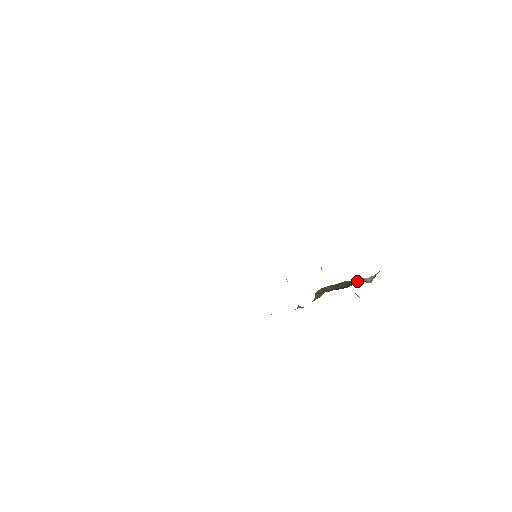
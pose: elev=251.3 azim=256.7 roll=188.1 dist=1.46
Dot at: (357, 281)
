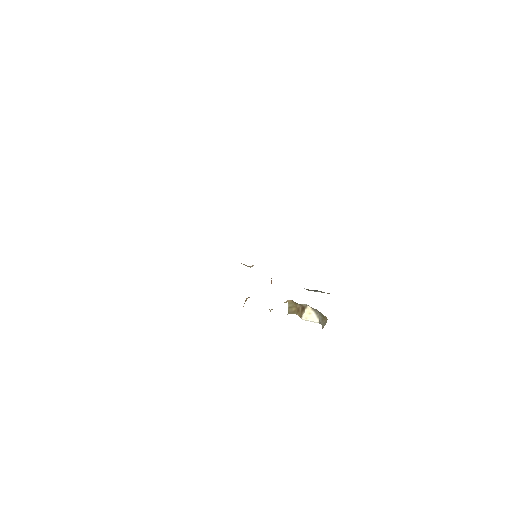
Dot at: occluded
